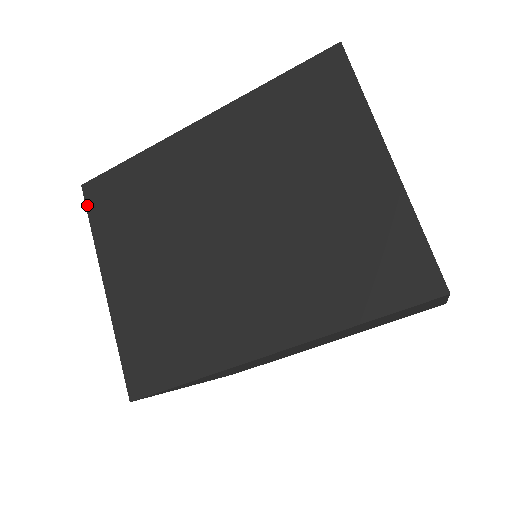
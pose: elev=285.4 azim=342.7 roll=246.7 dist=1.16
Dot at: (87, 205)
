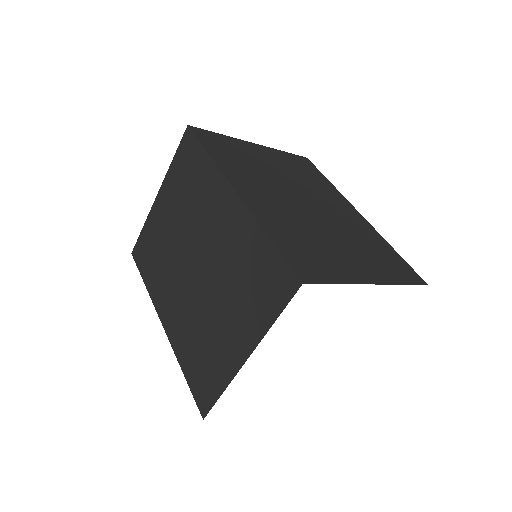
Dot at: (181, 142)
